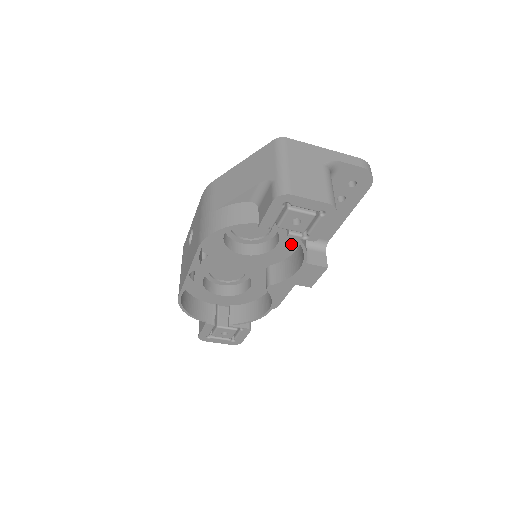
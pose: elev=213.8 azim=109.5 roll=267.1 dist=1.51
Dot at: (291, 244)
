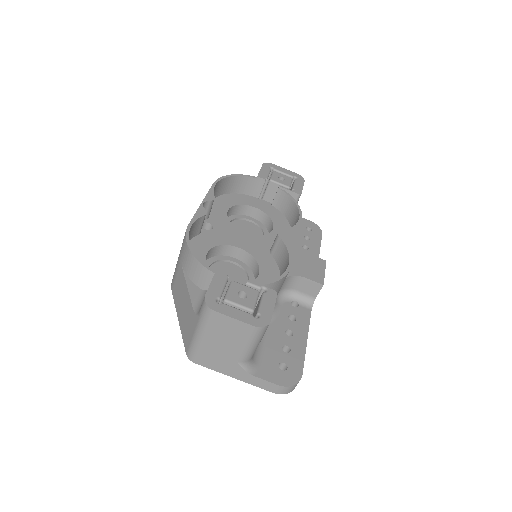
Dot at: occluded
